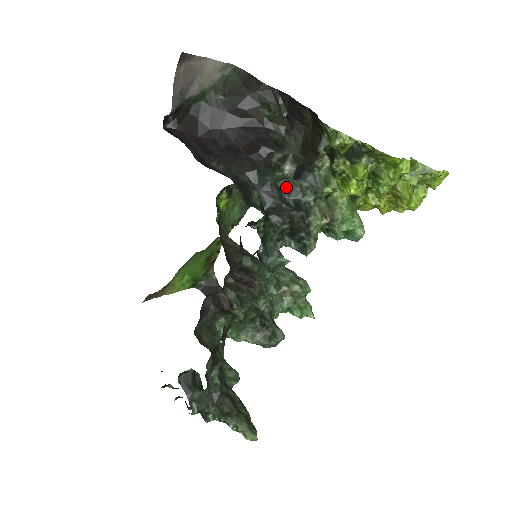
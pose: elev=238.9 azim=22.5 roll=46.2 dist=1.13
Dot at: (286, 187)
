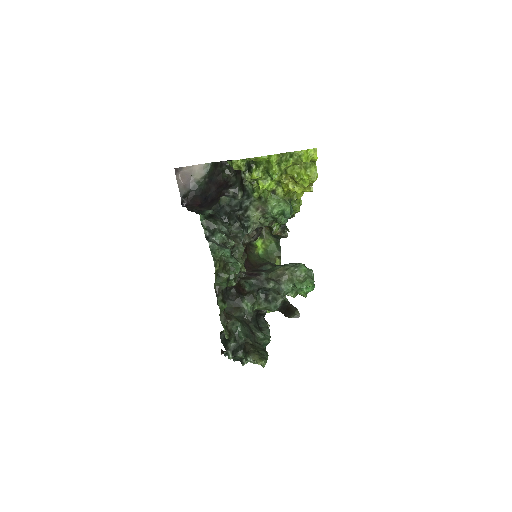
Dot at: (234, 204)
